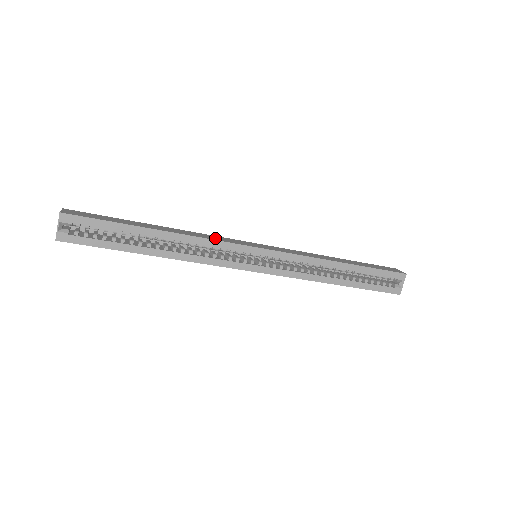
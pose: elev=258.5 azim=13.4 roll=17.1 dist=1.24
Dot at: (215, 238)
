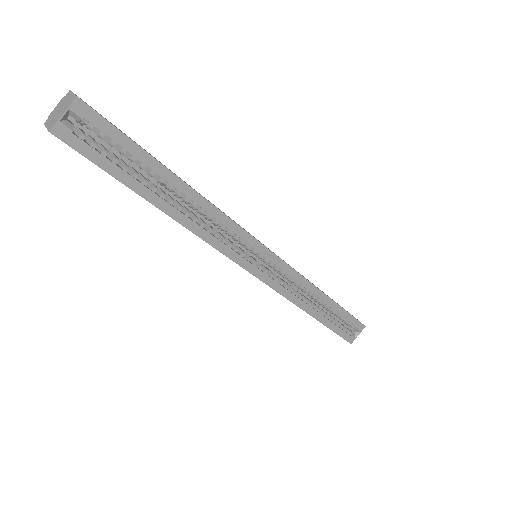
Dot at: occluded
